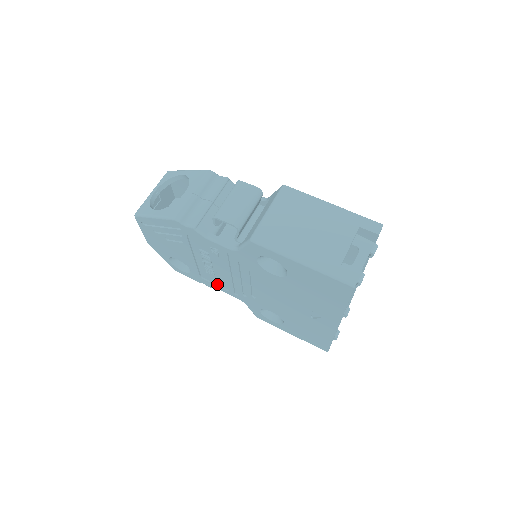
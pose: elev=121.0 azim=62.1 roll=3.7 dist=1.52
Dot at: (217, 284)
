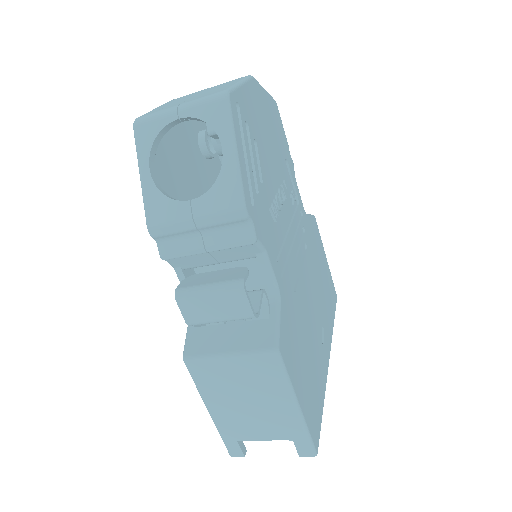
Dot at: occluded
